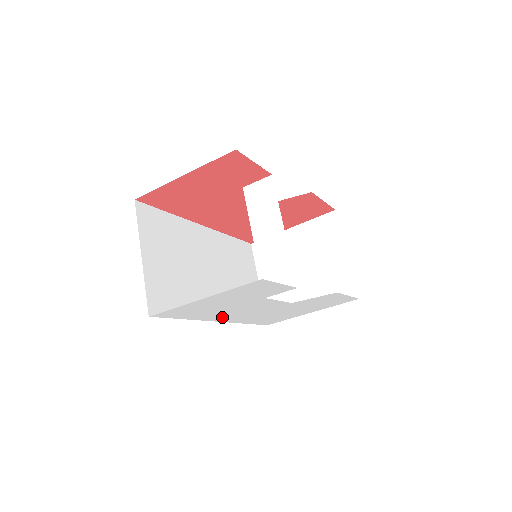
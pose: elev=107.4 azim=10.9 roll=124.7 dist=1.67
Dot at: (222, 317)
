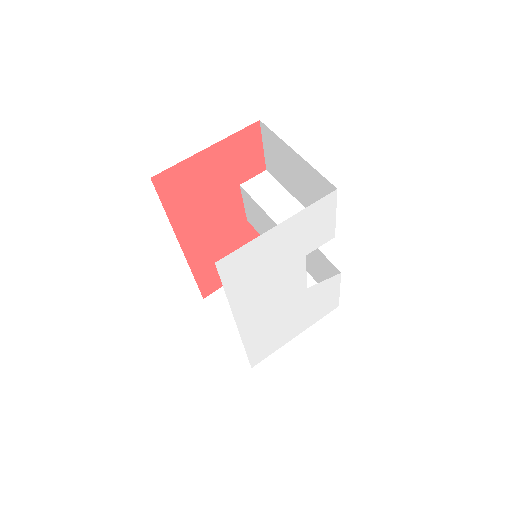
Dot at: (248, 309)
